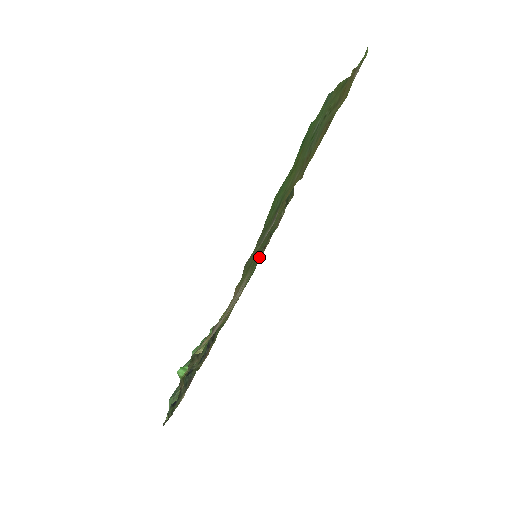
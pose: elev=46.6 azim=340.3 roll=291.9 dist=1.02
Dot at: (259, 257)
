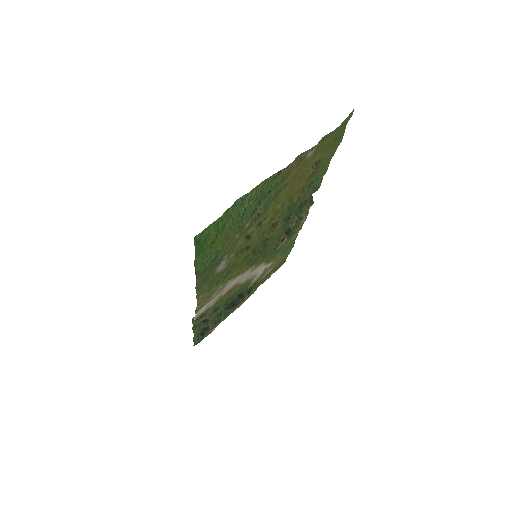
Dot at: (276, 248)
